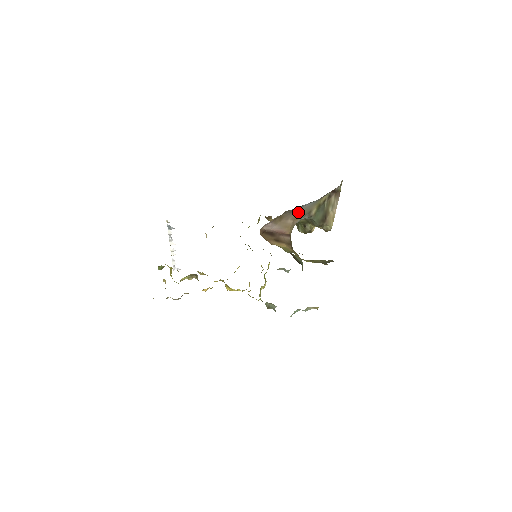
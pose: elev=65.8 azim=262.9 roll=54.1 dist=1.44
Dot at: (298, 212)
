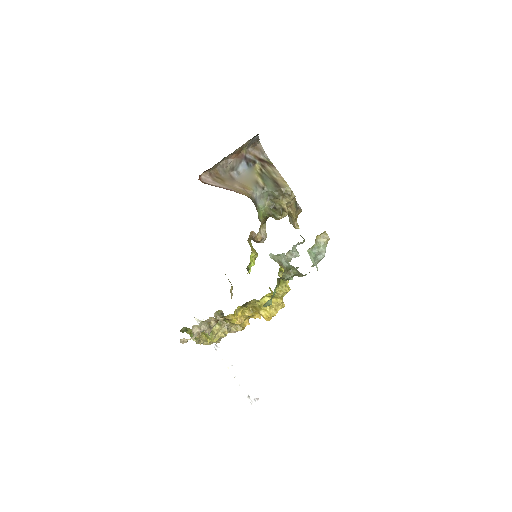
Dot at: (242, 181)
